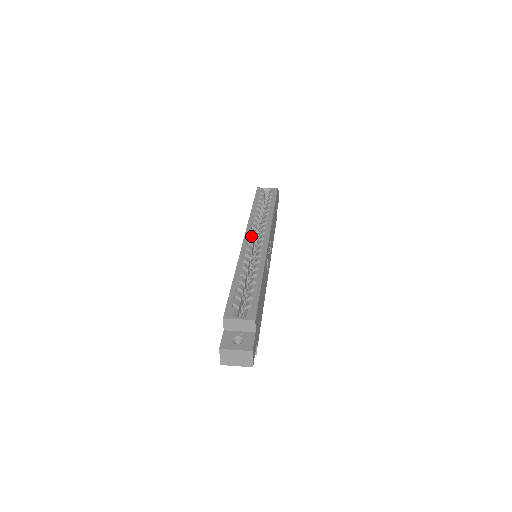
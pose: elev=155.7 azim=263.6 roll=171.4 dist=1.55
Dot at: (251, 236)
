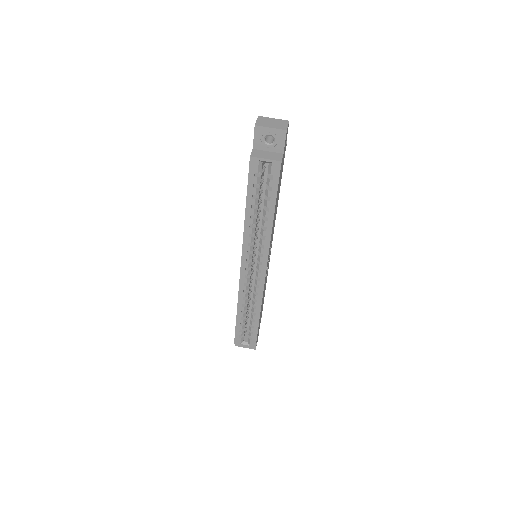
Dot at: (247, 267)
